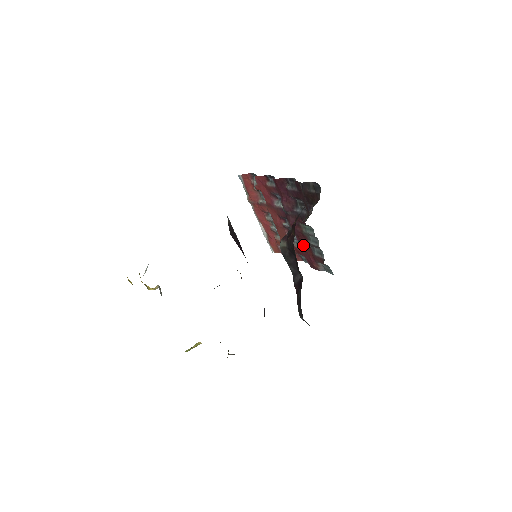
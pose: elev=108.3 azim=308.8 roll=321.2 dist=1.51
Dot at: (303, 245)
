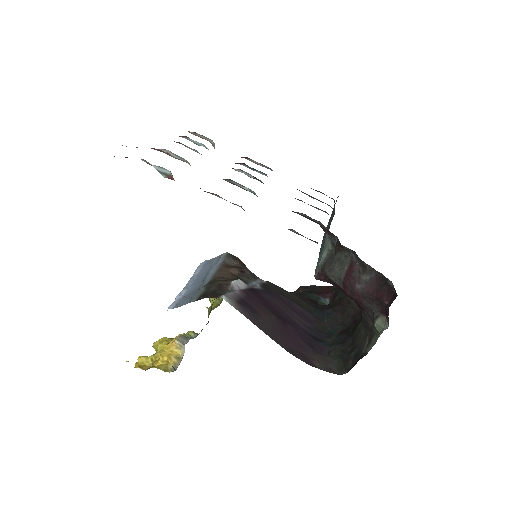
Dot at: occluded
